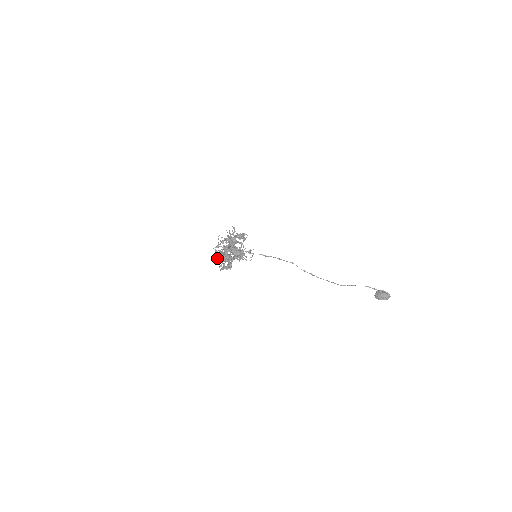
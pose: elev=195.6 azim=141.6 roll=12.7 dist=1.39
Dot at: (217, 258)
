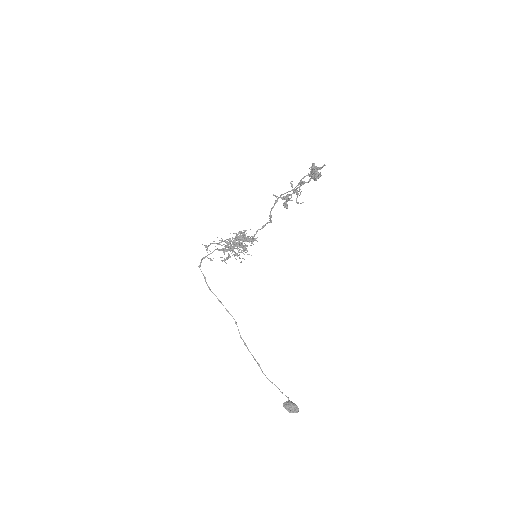
Dot at: (313, 165)
